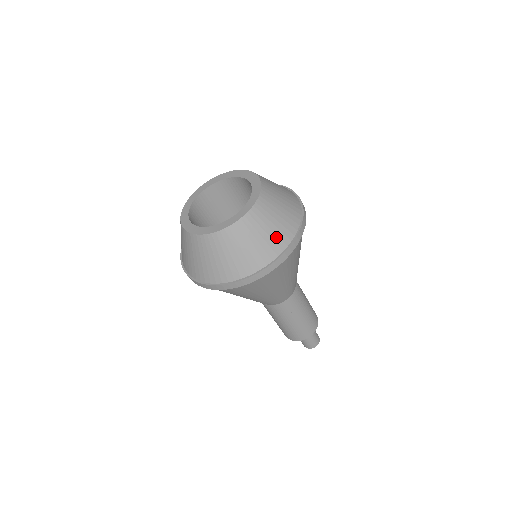
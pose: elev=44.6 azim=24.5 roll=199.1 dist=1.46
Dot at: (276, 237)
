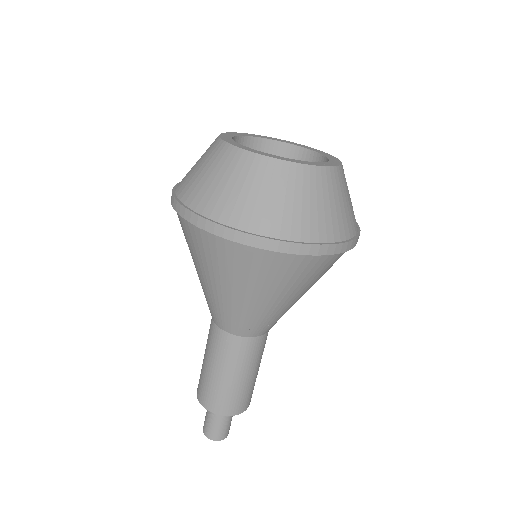
Dot at: (351, 216)
